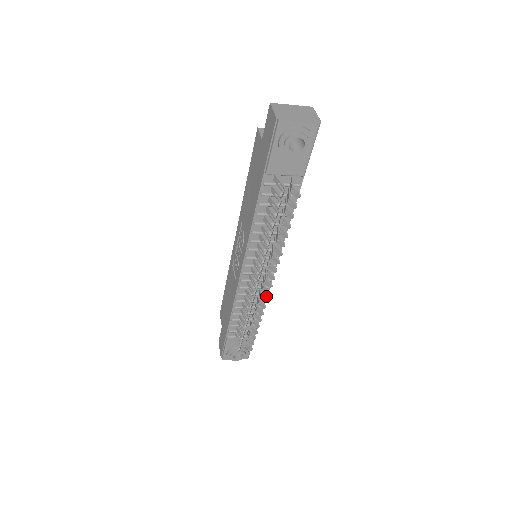
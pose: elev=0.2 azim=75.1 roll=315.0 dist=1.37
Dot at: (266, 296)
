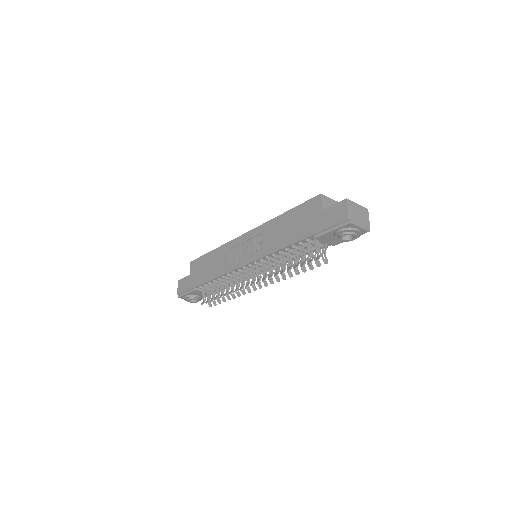
Dot at: occluded
